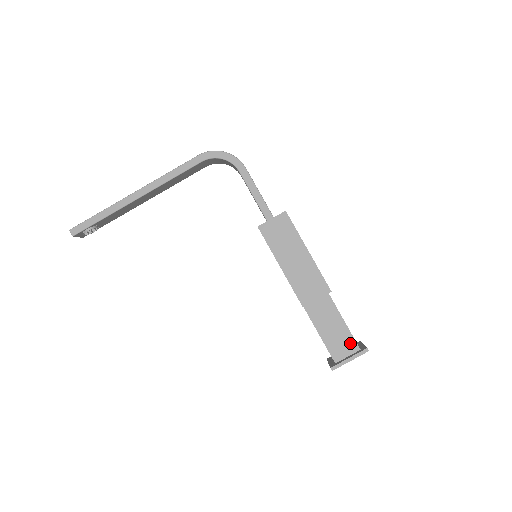
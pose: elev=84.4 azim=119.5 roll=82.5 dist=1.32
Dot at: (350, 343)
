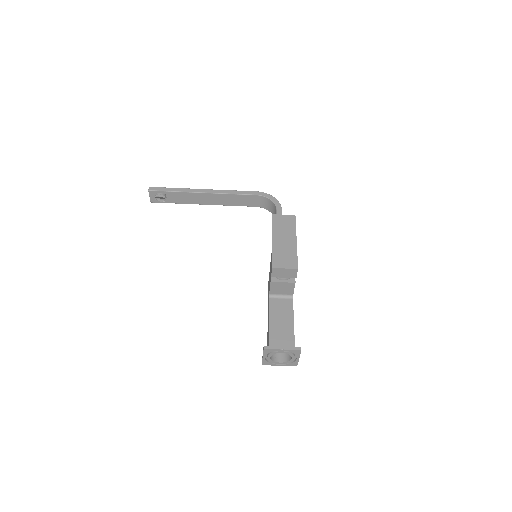
Dot at: (289, 341)
